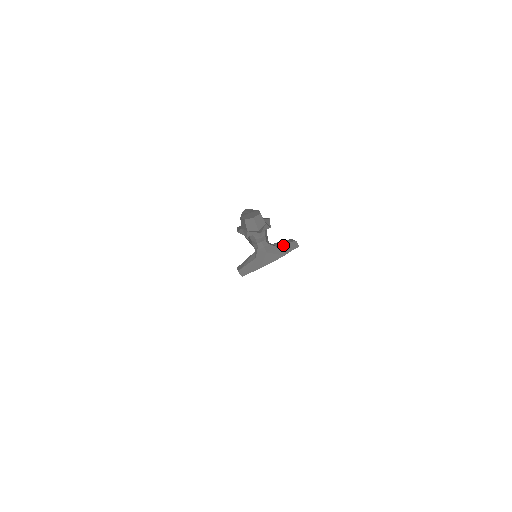
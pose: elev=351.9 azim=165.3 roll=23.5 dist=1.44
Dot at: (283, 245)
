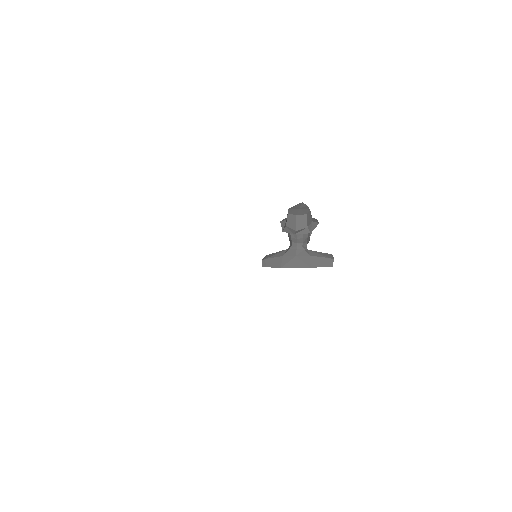
Dot at: (317, 257)
